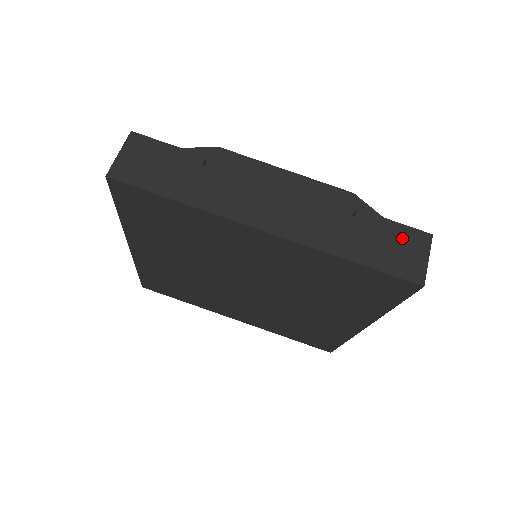
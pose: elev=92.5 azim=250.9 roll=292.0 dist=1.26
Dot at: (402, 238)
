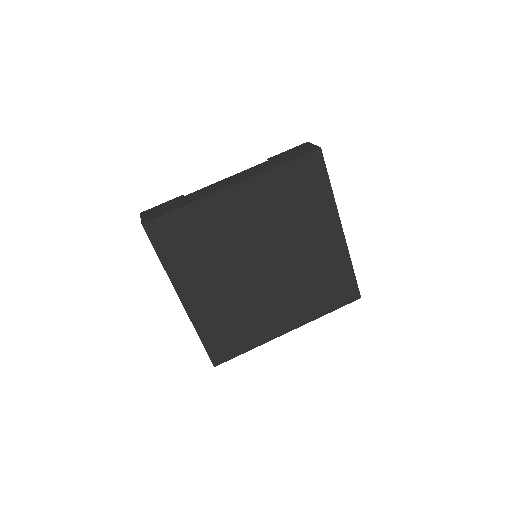
Dot at: (296, 150)
